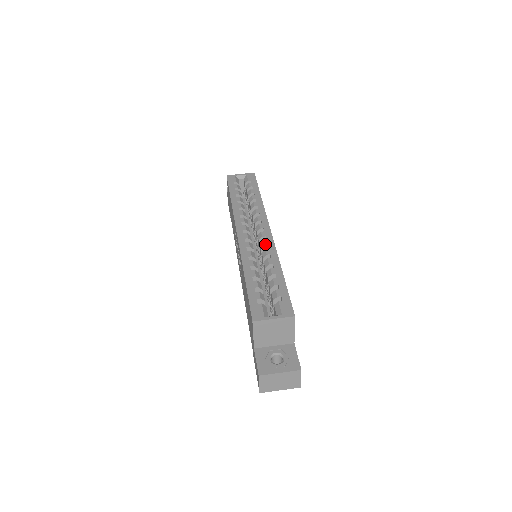
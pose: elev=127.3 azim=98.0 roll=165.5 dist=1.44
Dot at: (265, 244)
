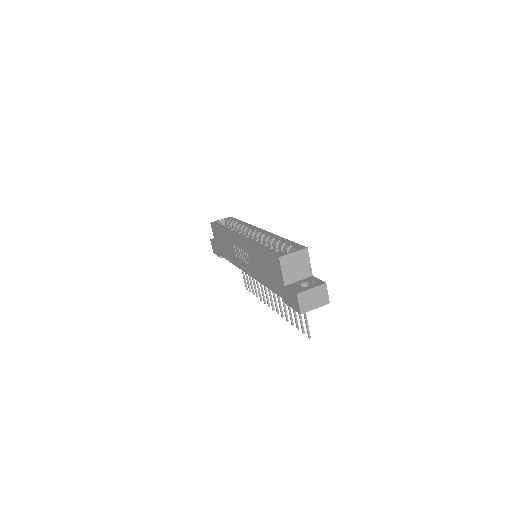
Dot at: (263, 234)
